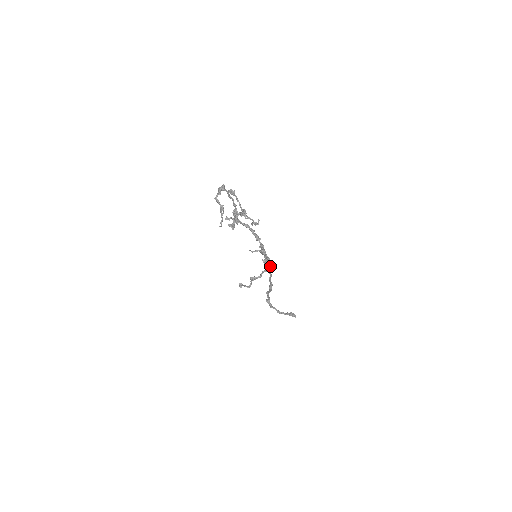
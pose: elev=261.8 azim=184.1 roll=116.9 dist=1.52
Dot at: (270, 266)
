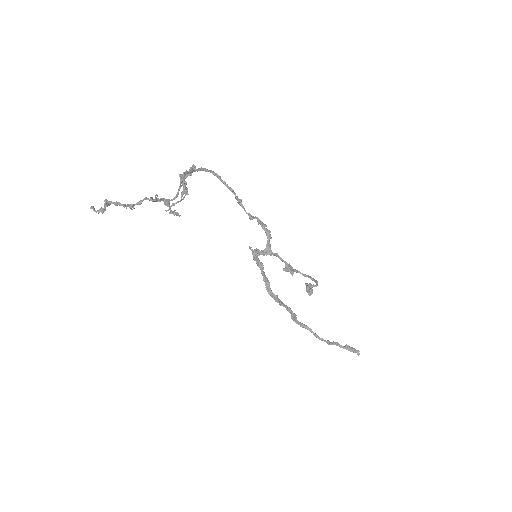
Dot at: (261, 272)
